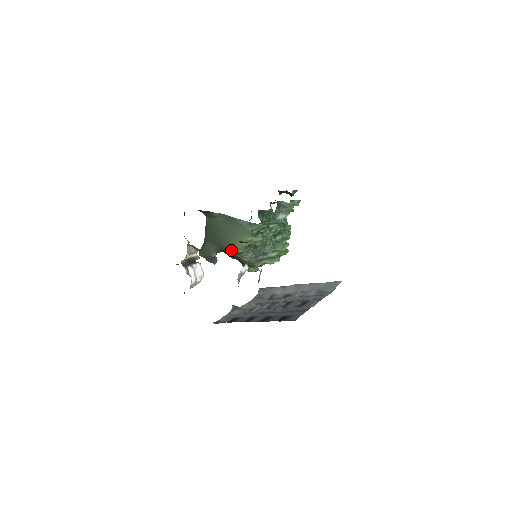
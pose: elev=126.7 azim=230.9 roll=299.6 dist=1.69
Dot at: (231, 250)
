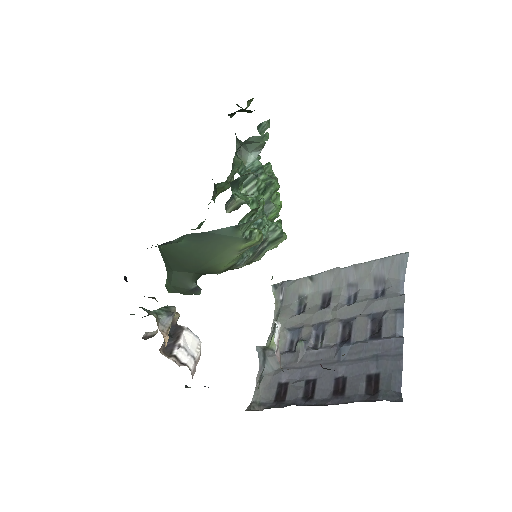
Dot at: (217, 269)
